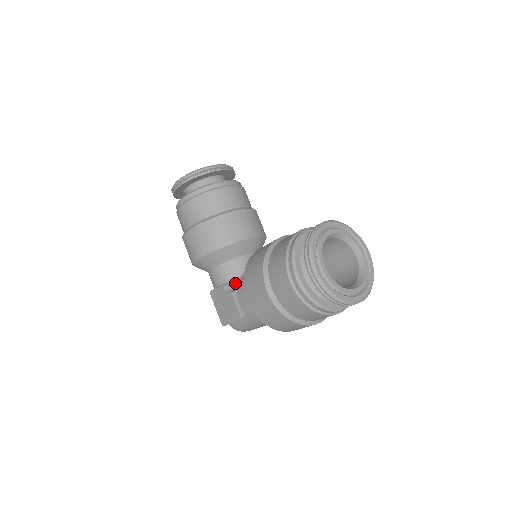
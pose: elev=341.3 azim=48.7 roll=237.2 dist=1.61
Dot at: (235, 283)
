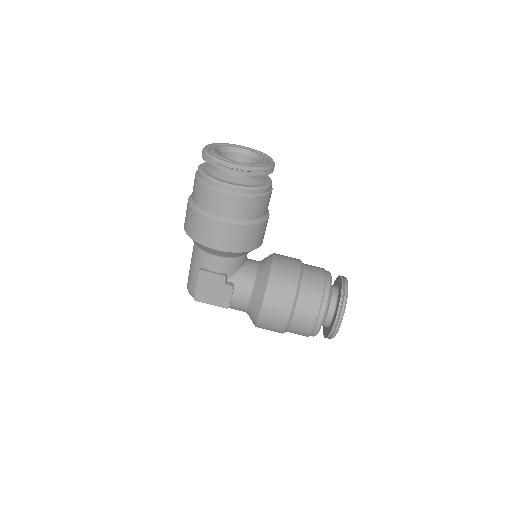
Dot at: (232, 275)
